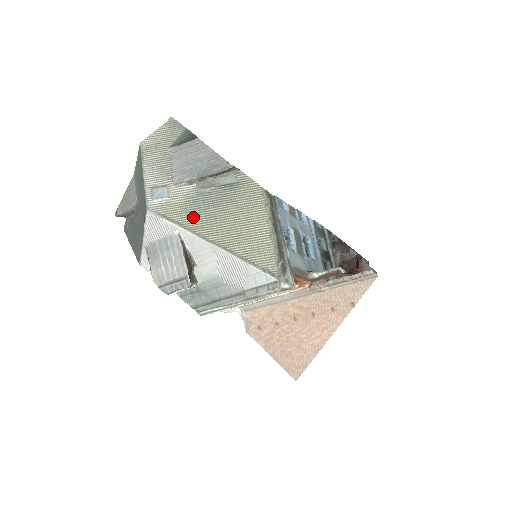
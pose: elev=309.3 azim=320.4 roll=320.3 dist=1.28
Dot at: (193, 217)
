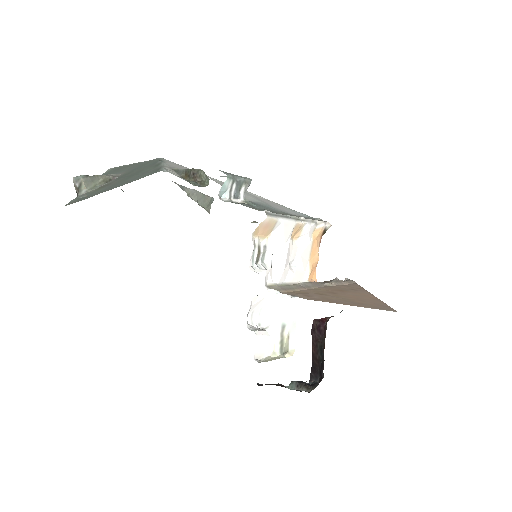
Dot at: occluded
